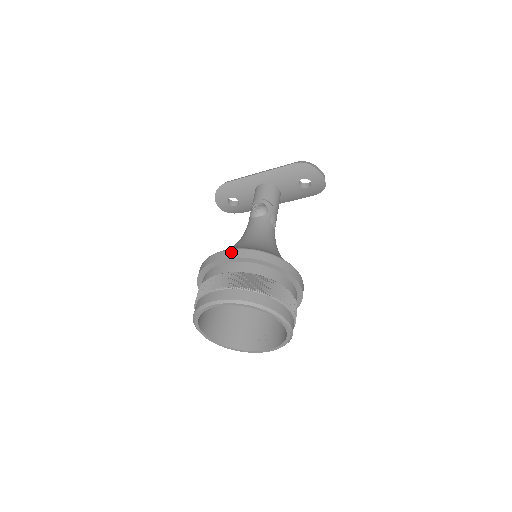
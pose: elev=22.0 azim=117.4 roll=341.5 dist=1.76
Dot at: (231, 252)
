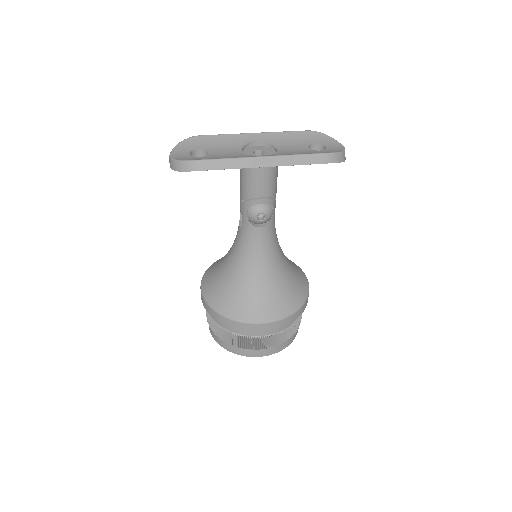
Dot at: (273, 325)
